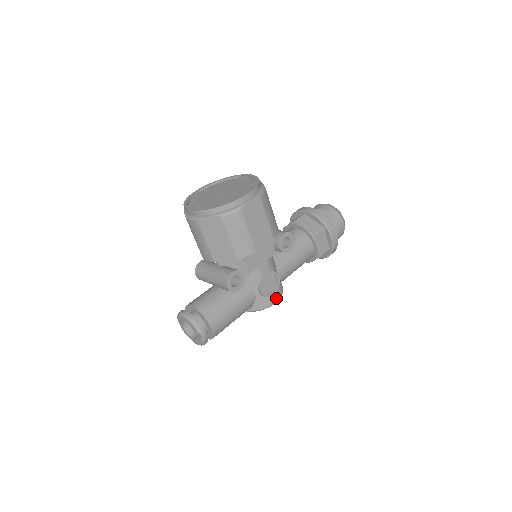
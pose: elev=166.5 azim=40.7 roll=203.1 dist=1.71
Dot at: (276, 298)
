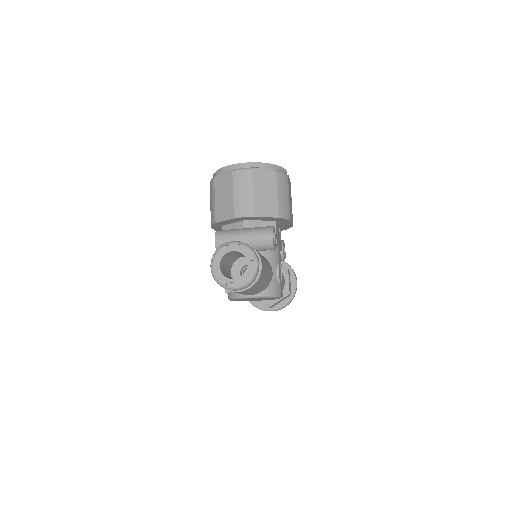
Dot at: (282, 292)
